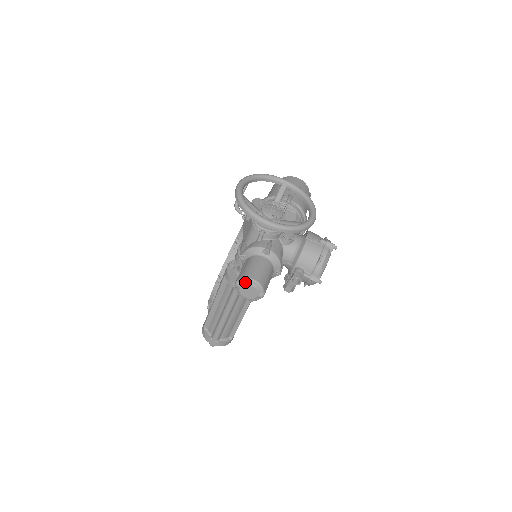
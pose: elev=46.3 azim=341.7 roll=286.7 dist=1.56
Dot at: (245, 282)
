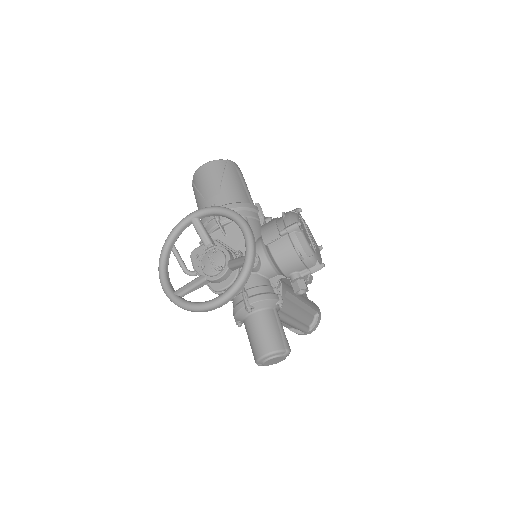
Dot at: (262, 361)
